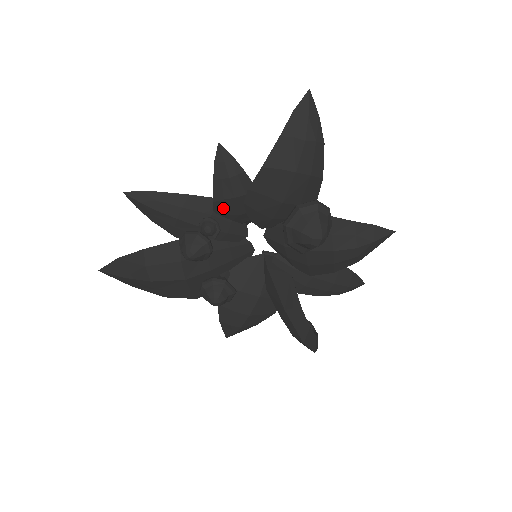
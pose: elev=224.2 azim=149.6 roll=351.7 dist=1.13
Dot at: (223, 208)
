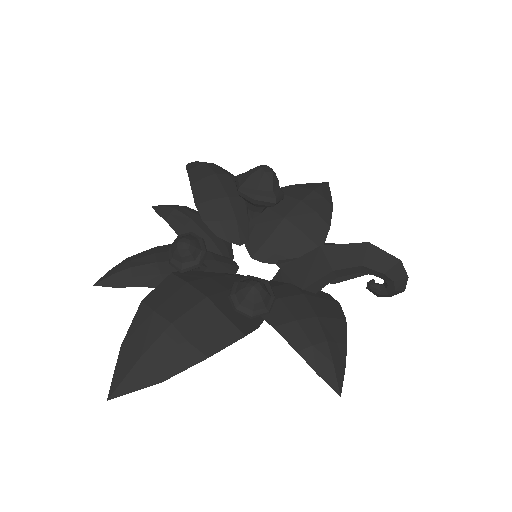
Dot at: occluded
